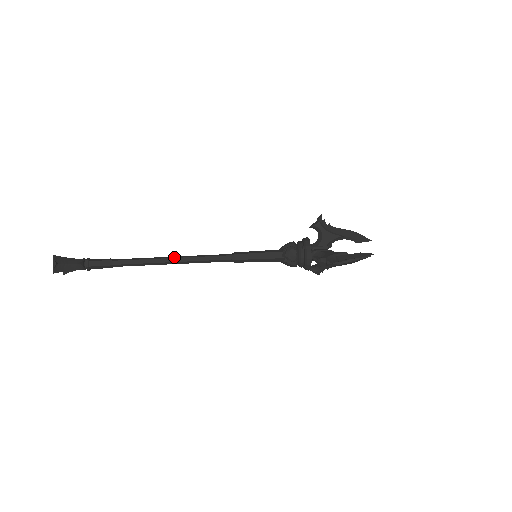
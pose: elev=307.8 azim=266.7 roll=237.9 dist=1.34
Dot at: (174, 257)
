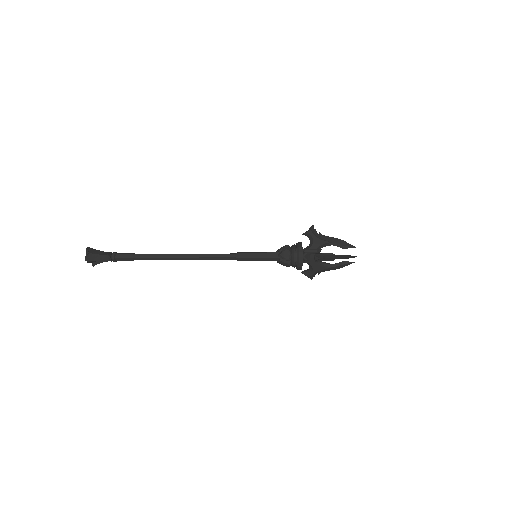
Dot at: (187, 254)
